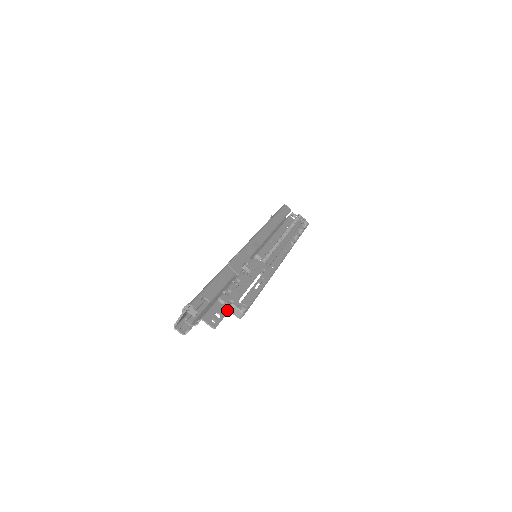
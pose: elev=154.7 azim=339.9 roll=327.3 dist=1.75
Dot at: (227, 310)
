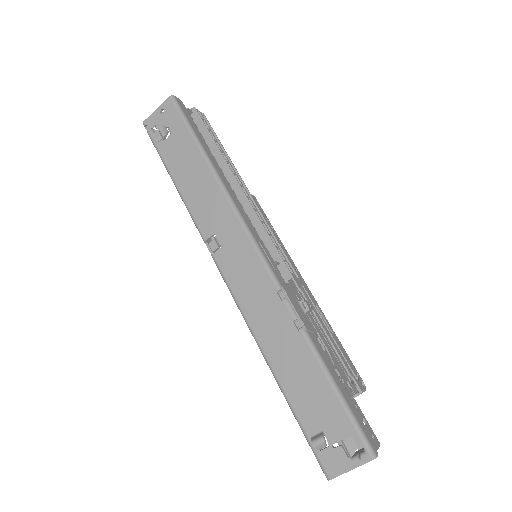
Dot at: (355, 401)
